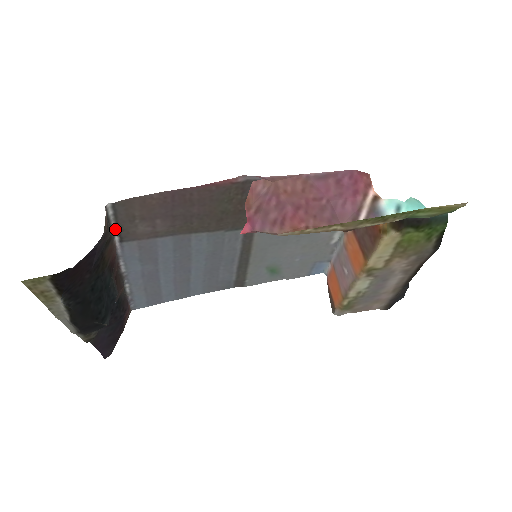
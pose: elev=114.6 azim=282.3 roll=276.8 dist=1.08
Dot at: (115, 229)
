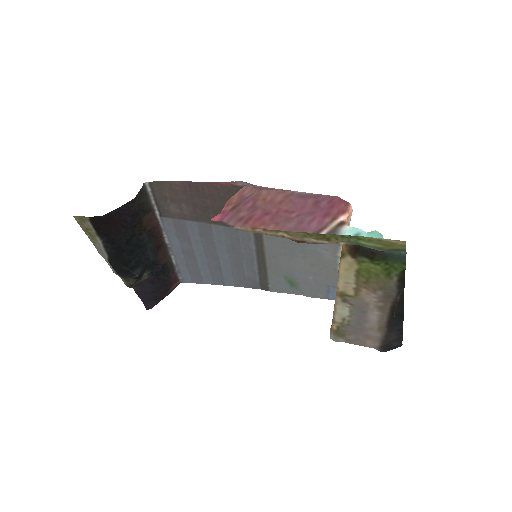
Dot at: (155, 204)
